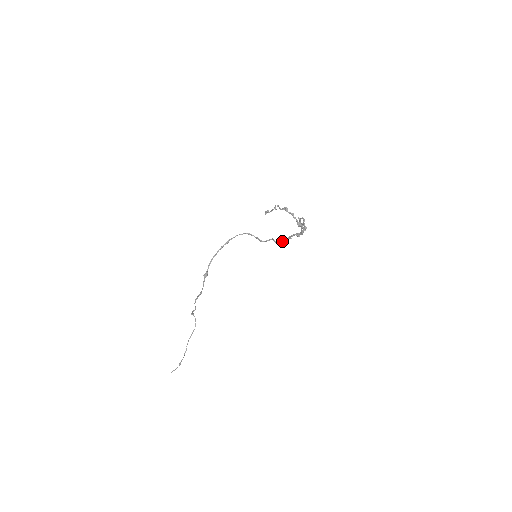
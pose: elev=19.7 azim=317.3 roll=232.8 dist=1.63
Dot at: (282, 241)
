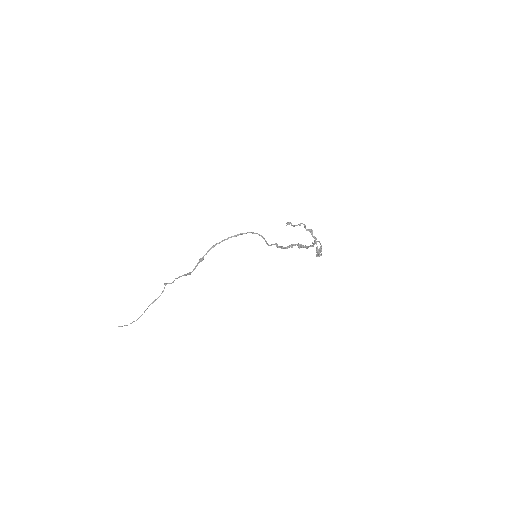
Dot at: (283, 247)
